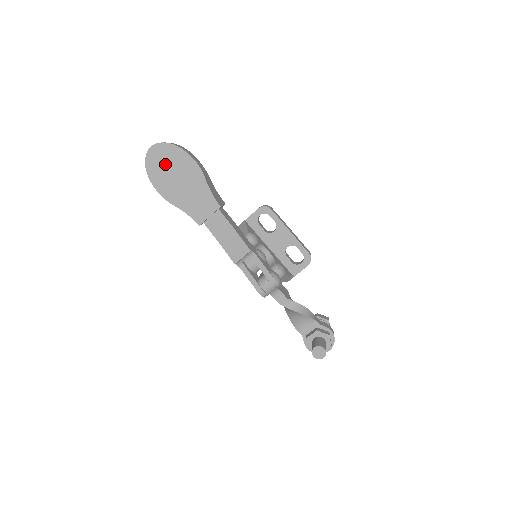
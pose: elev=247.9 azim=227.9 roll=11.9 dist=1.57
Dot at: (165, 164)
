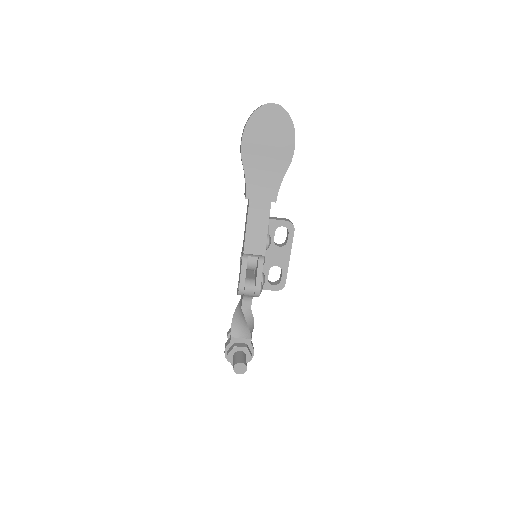
Dot at: (271, 128)
